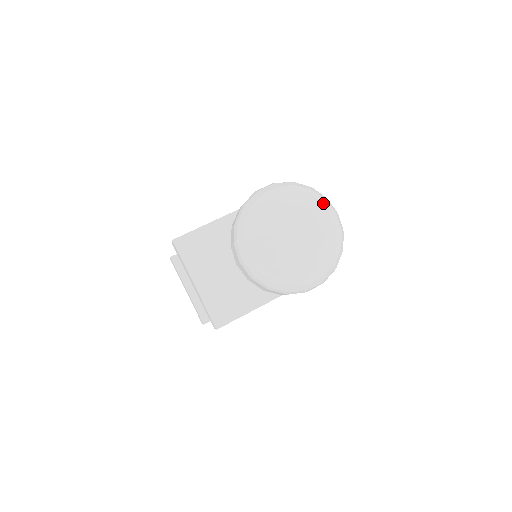
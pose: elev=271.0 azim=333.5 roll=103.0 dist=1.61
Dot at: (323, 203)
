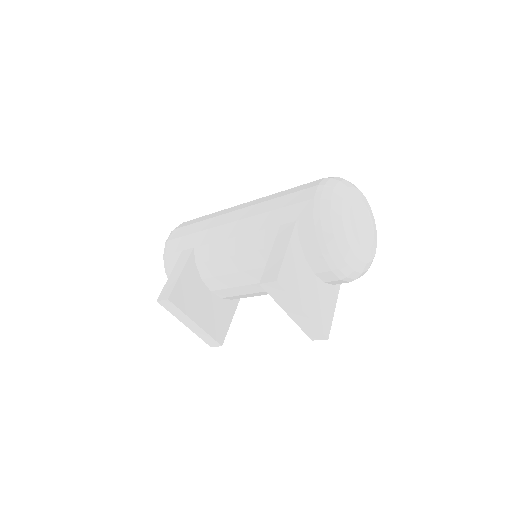
Dot at: occluded
